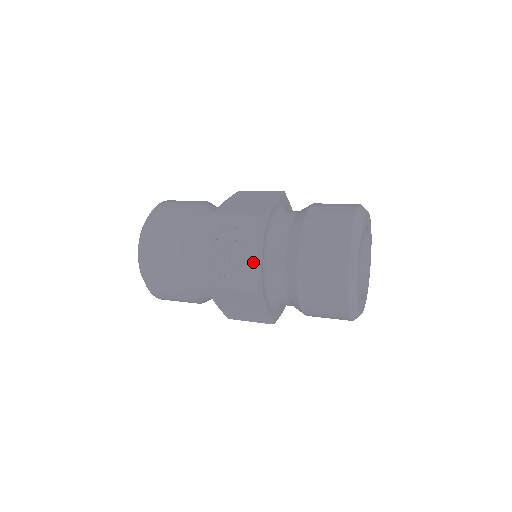
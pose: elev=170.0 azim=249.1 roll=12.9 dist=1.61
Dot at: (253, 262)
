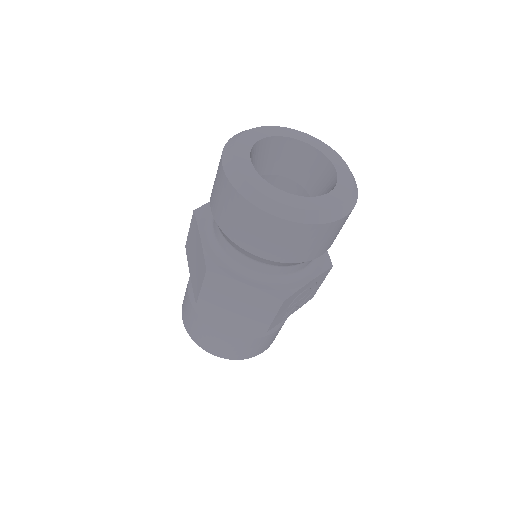
Dot at: occluded
